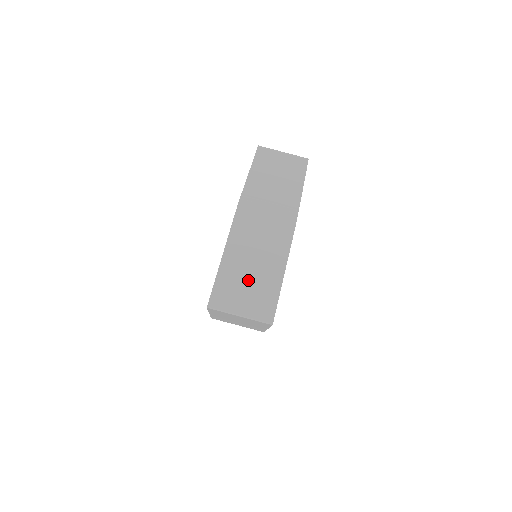
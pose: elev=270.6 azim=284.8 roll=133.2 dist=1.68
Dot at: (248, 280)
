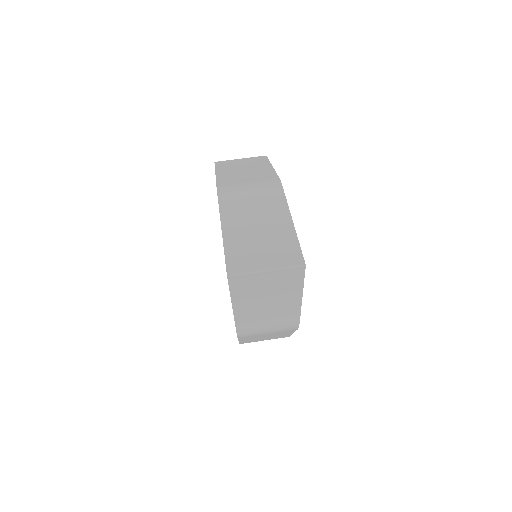
Dot at: (259, 239)
